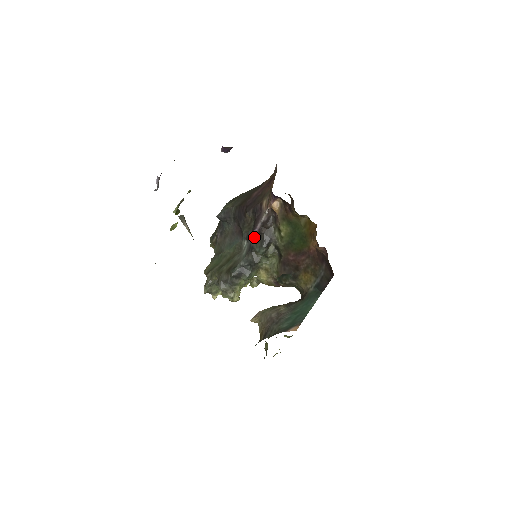
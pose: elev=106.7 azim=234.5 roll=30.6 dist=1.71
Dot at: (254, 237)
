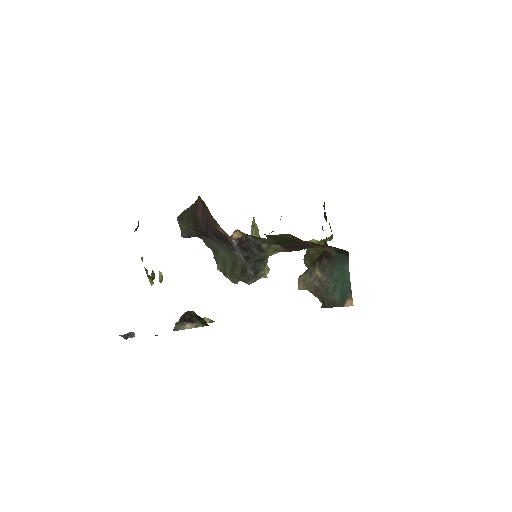
Dot at: (240, 252)
